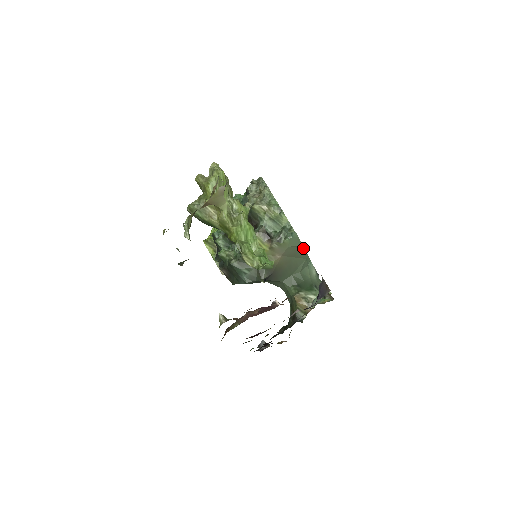
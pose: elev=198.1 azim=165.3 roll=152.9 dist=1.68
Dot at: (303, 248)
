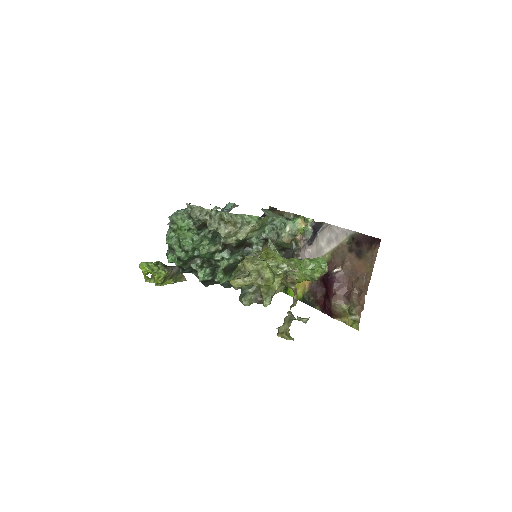
Dot at: occluded
